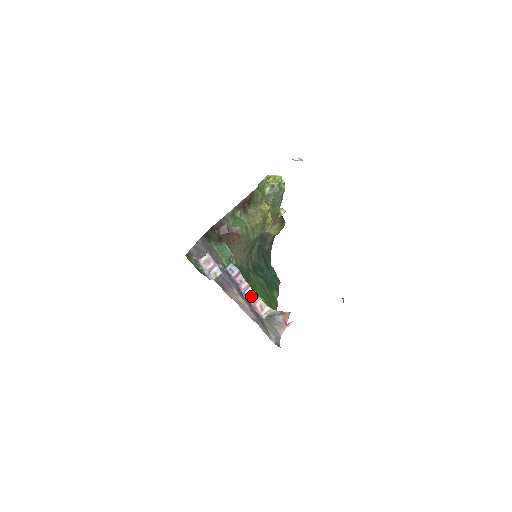
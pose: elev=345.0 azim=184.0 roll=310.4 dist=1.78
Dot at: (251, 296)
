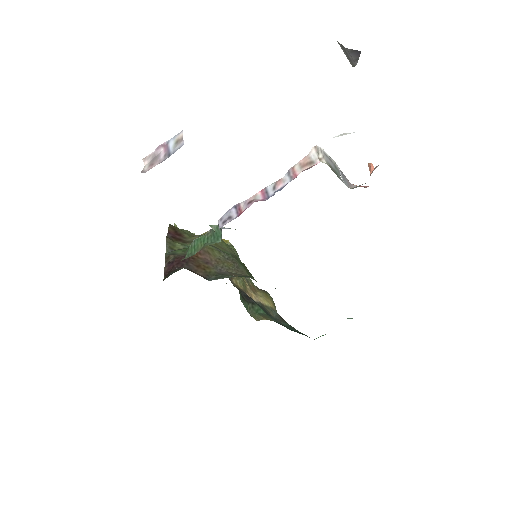
Dot at: (280, 183)
